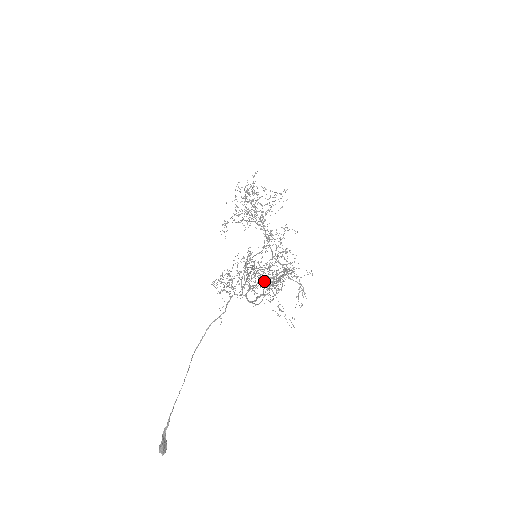
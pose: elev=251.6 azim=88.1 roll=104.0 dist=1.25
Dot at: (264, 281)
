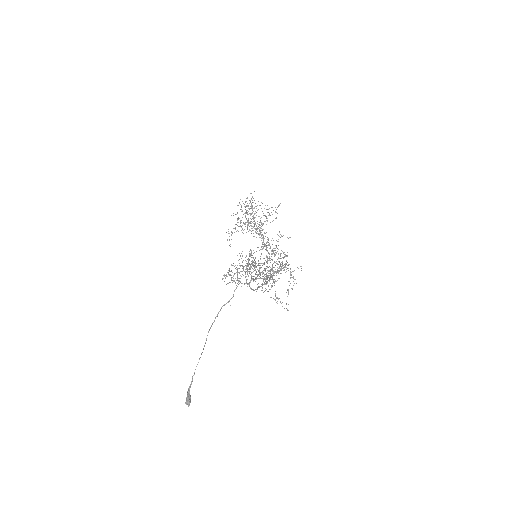
Dot at: occluded
